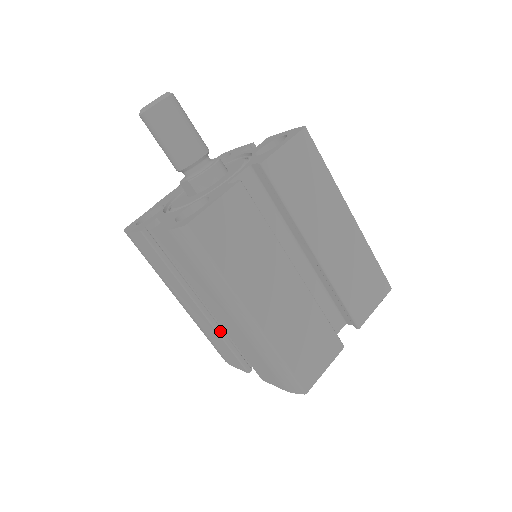
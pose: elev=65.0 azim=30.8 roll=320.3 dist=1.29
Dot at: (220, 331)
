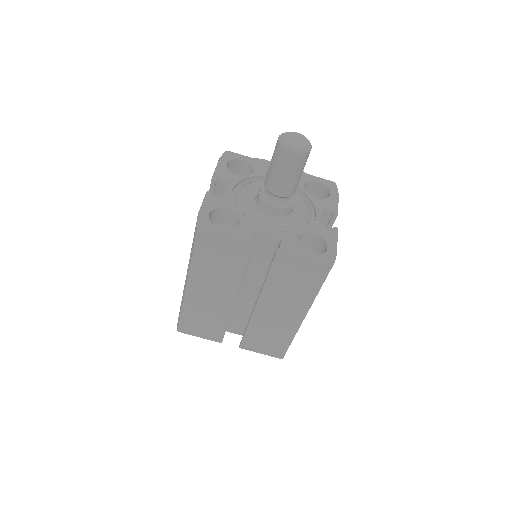
Dot at: occluded
